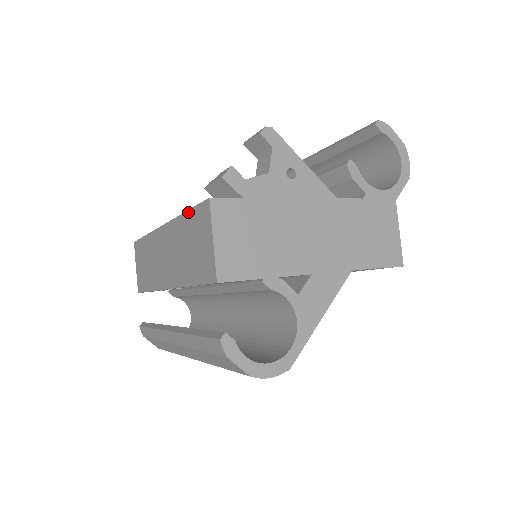
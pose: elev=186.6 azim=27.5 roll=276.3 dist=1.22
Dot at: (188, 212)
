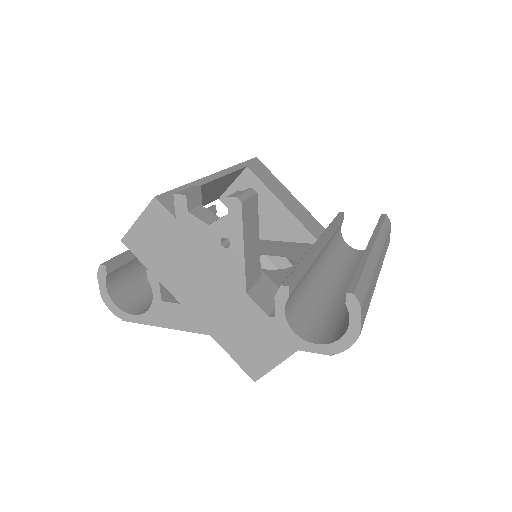
Dot at: (180, 187)
